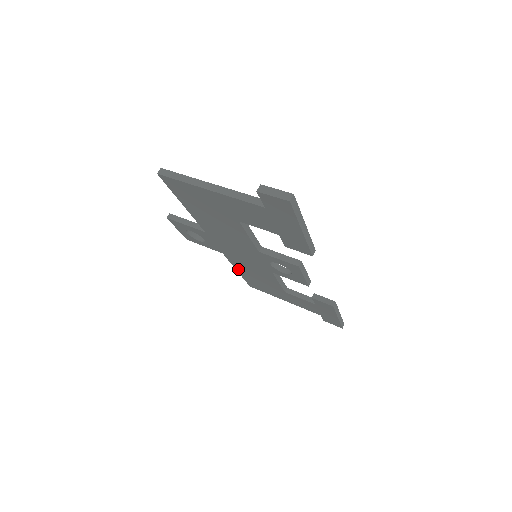
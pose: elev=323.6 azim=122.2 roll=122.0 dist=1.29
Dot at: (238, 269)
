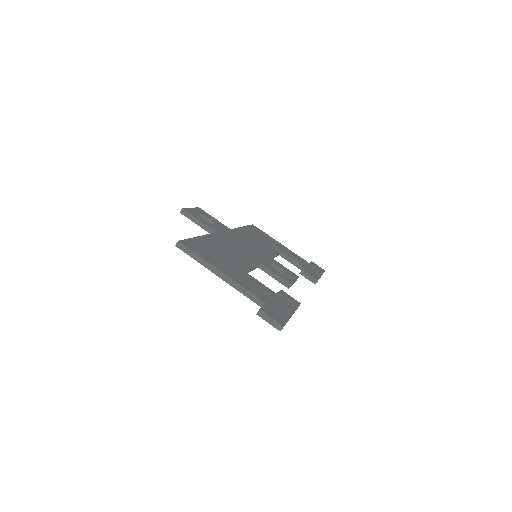
Dot at: occluded
